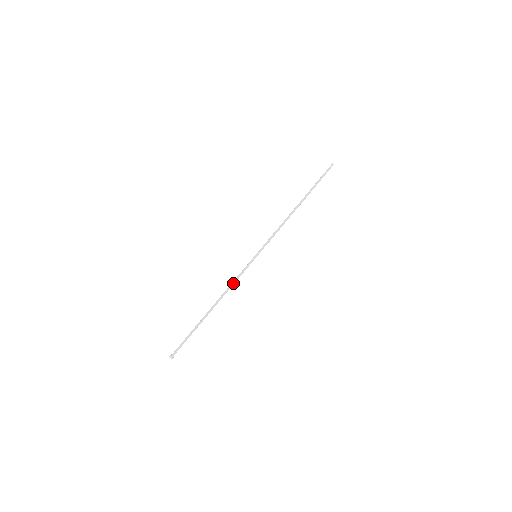
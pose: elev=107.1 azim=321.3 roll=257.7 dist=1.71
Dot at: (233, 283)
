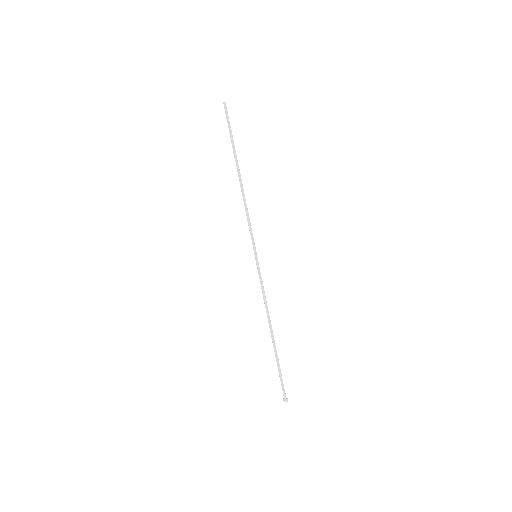
Dot at: (264, 298)
